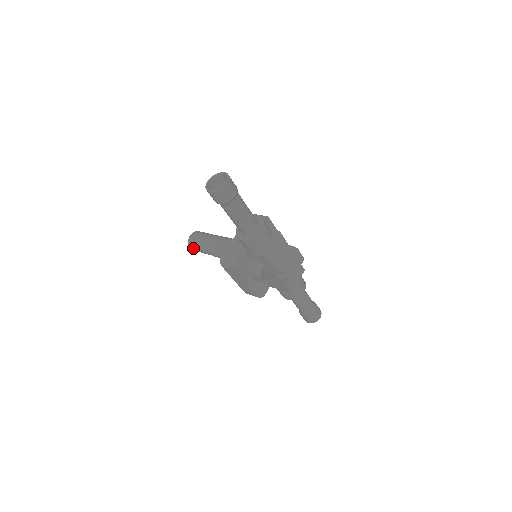
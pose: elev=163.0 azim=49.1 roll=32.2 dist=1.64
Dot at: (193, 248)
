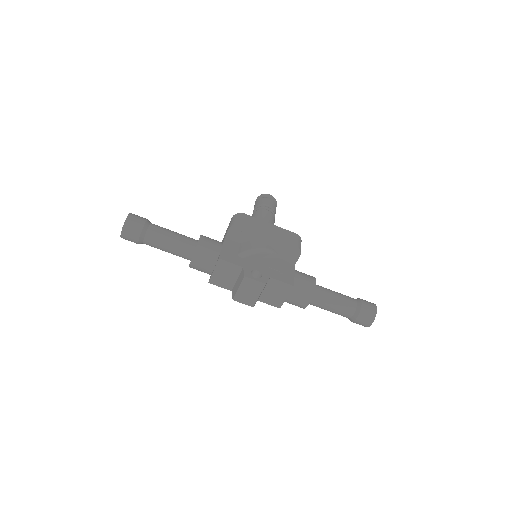
Dot at: occluded
